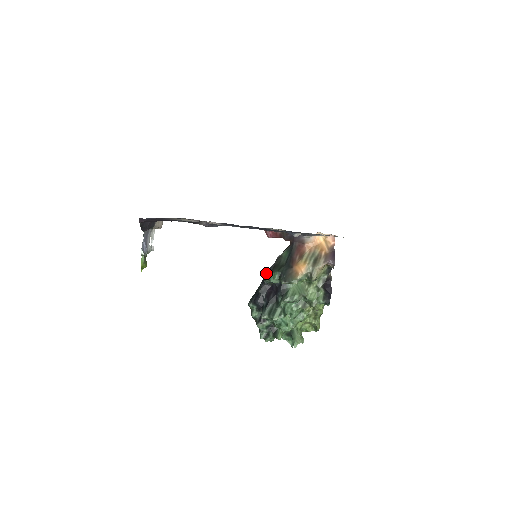
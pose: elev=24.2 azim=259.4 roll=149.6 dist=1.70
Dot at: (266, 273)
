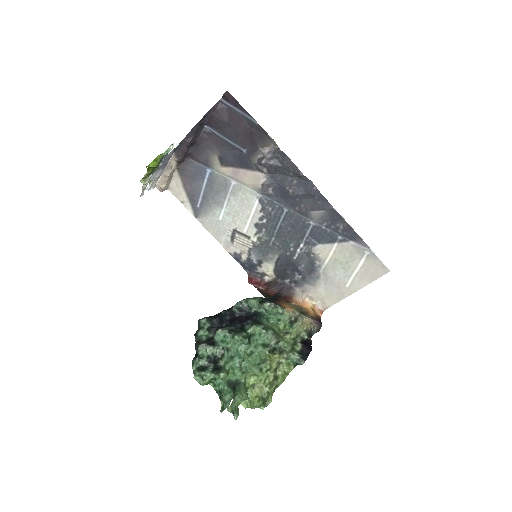
Dot at: occluded
